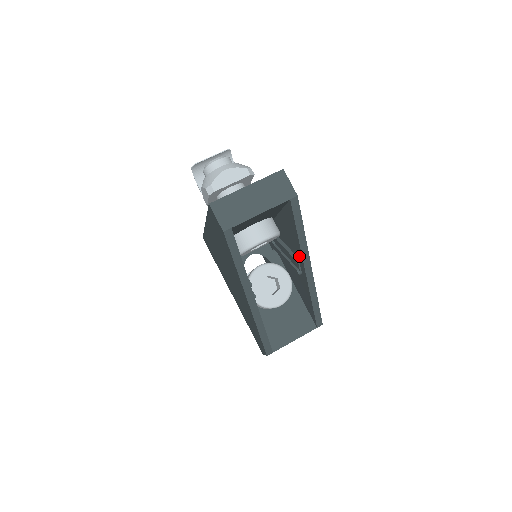
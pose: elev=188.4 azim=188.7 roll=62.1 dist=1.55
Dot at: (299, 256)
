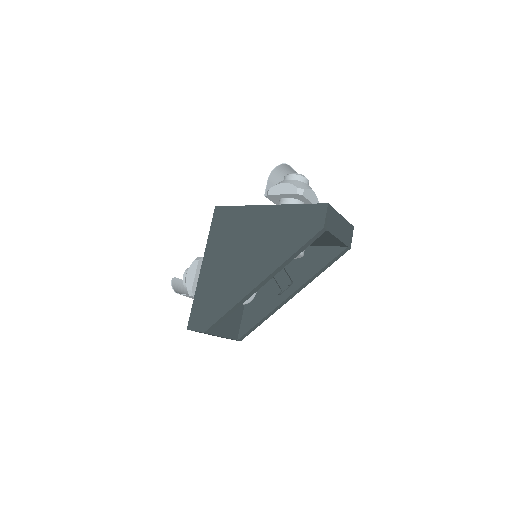
Dot at: (298, 282)
